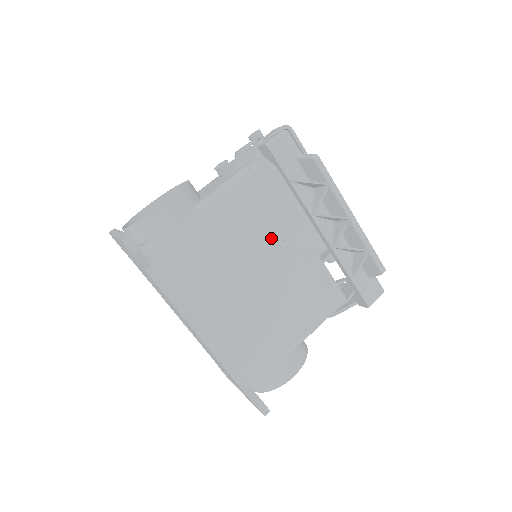
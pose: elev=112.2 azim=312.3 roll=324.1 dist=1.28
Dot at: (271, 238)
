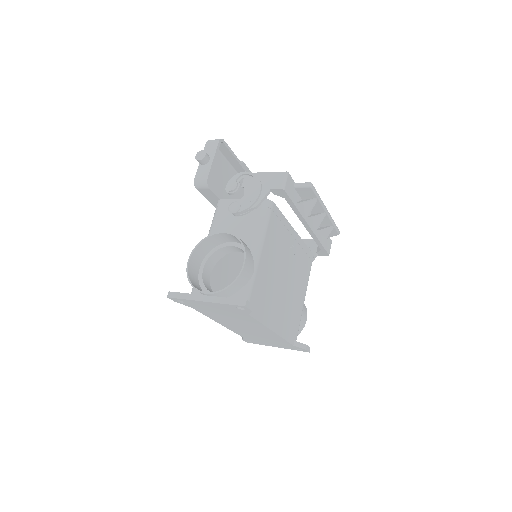
Dot at: (285, 245)
